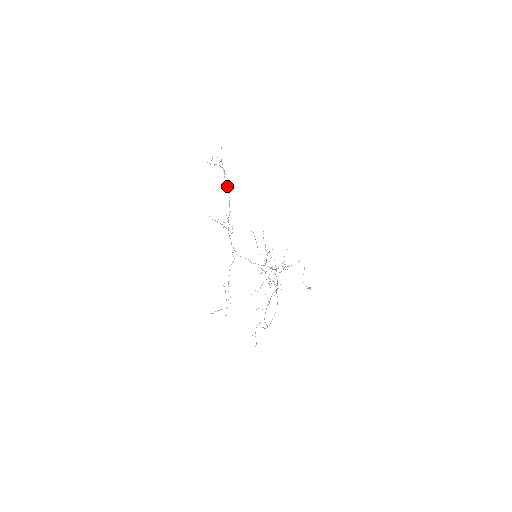
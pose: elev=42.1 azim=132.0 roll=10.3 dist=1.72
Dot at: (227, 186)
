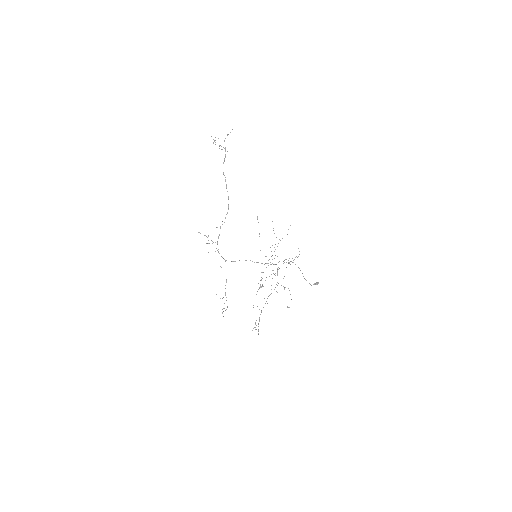
Dot at: (225, 180)
